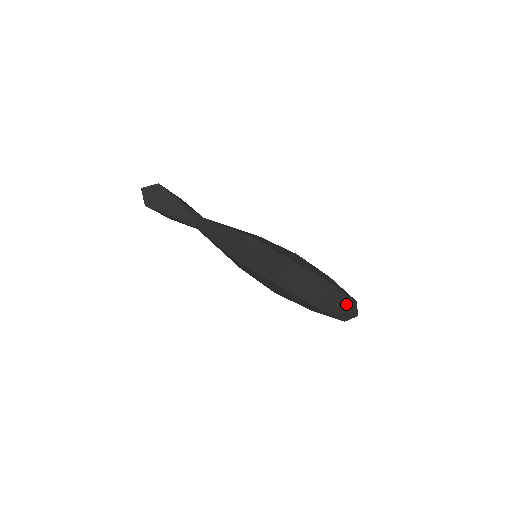
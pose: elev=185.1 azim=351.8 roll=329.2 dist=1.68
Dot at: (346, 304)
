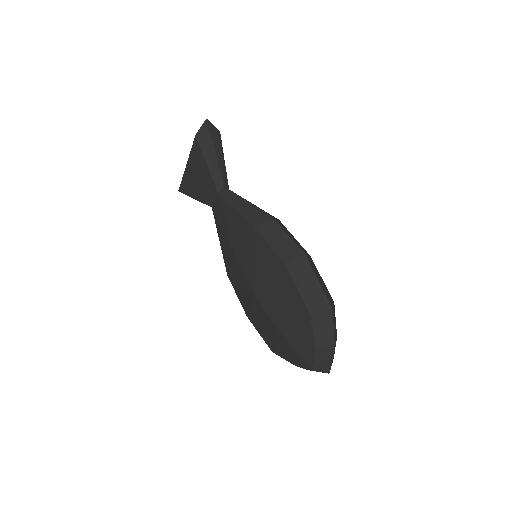
Dot at: (335, 341)
